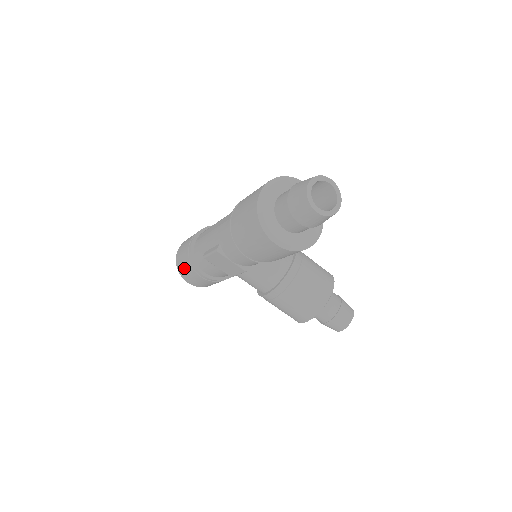
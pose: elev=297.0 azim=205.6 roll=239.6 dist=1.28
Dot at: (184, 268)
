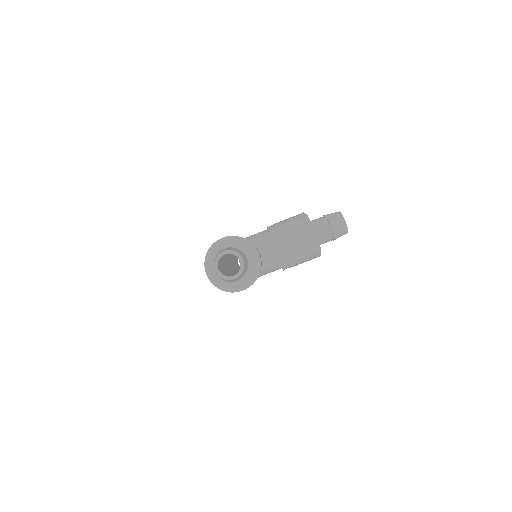
Dot at: occluded
